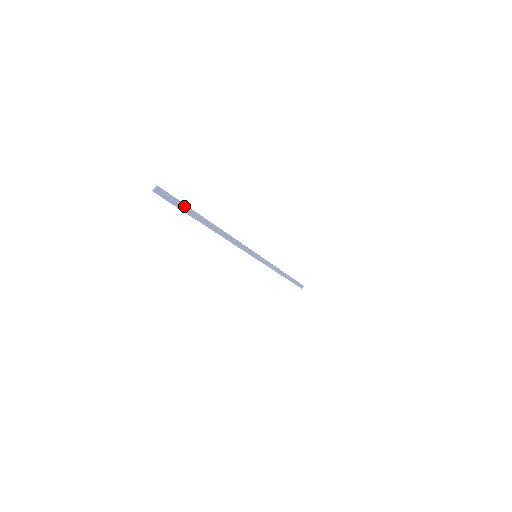
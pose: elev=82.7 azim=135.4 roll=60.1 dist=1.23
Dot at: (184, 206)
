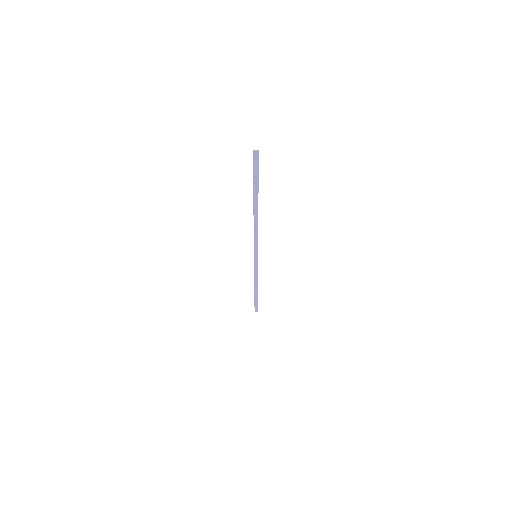
Dot at: (257, 178)
